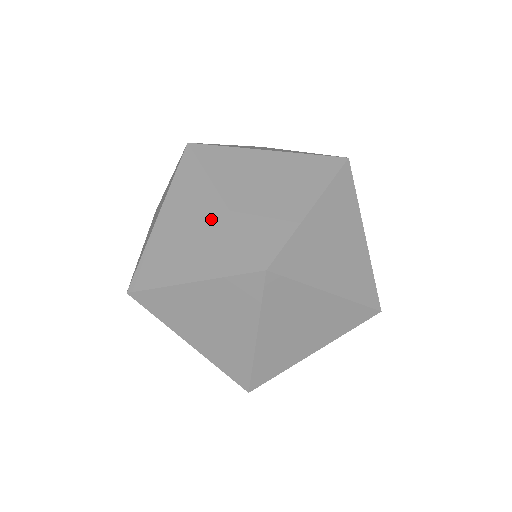
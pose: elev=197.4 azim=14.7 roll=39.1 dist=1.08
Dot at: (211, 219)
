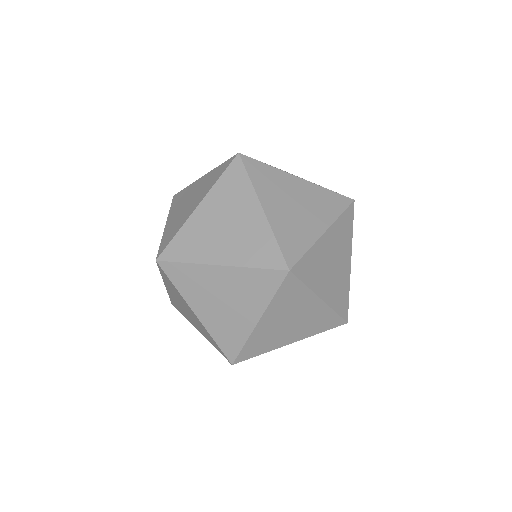
Dot at: (249, 220)
